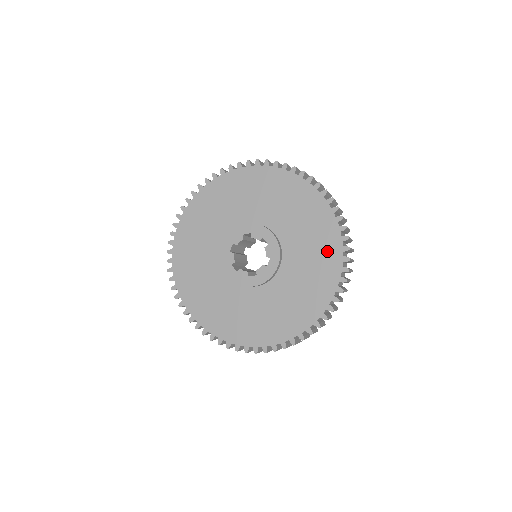
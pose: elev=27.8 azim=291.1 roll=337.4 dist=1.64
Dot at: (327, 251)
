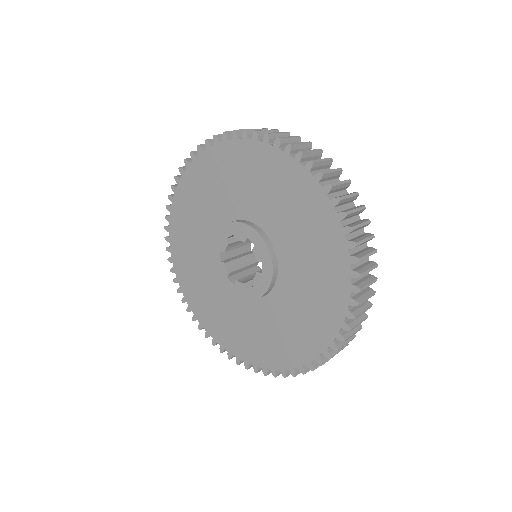
Dot at: (325, 238)
